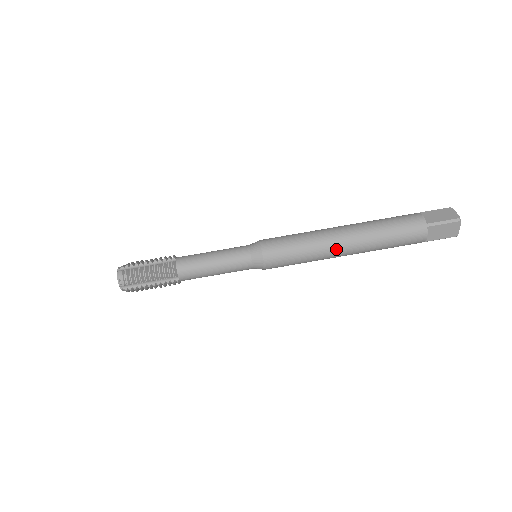
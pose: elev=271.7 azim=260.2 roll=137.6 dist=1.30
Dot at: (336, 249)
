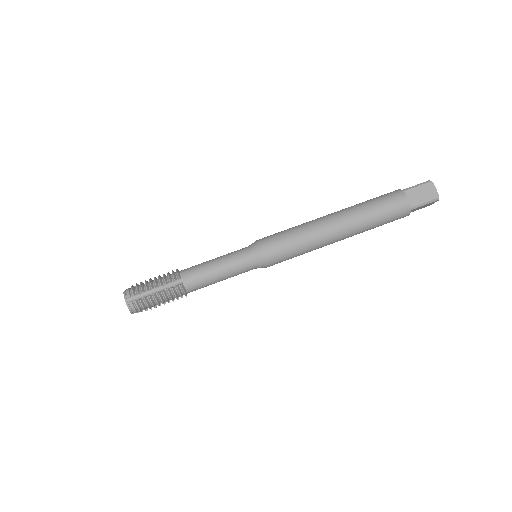
Dot at: (327, 224)
